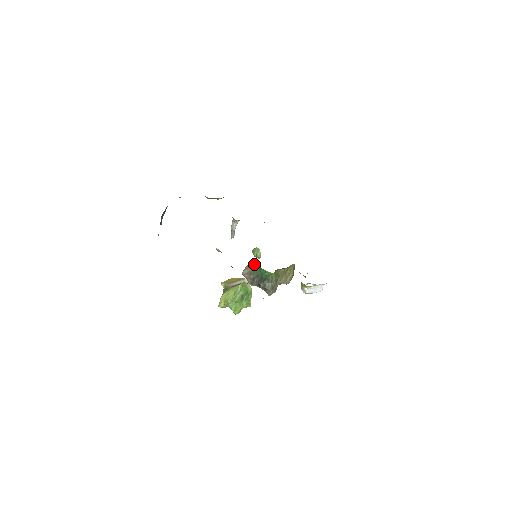
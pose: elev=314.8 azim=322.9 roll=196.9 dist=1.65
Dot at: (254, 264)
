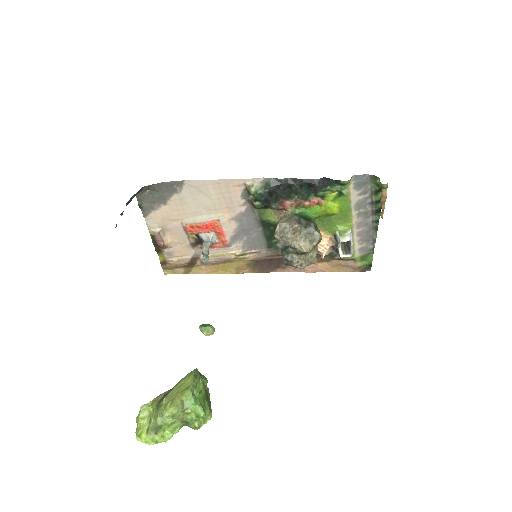
Dot at: (290, 213)
